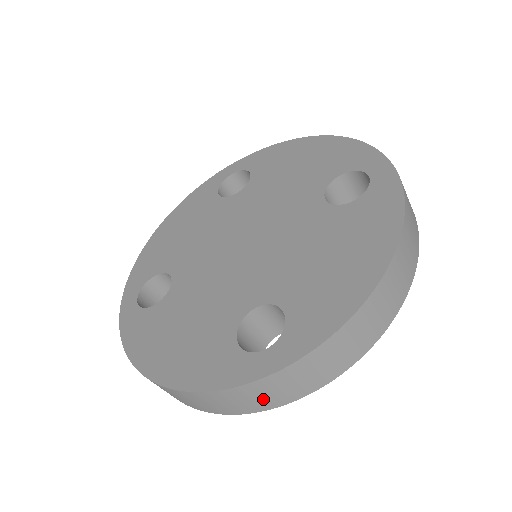
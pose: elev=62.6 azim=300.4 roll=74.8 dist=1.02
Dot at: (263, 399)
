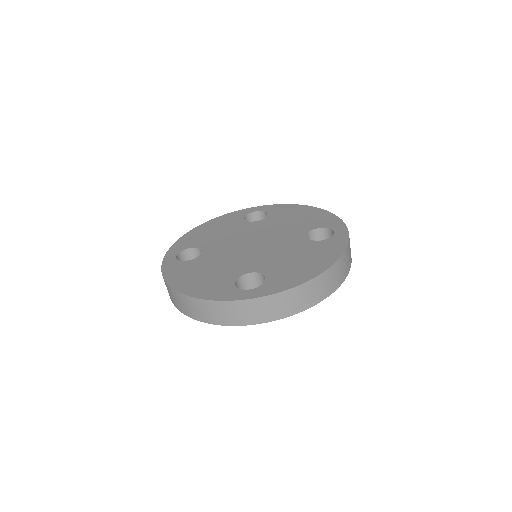
Dot at: (239, 316)
